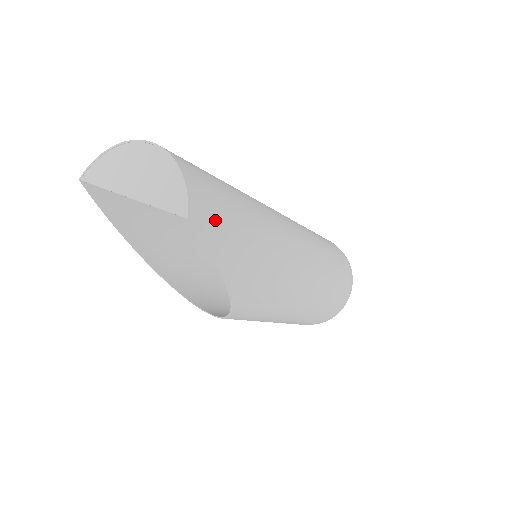
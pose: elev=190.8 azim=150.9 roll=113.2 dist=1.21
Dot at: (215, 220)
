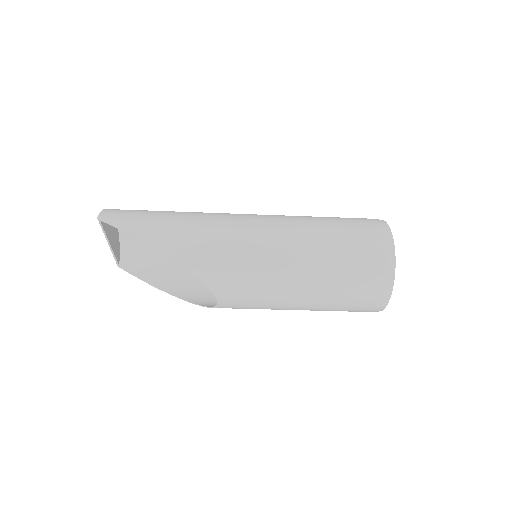
Dot at: (124, 217)
